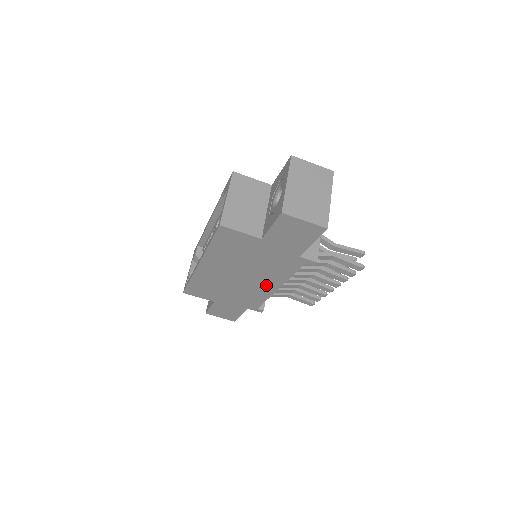
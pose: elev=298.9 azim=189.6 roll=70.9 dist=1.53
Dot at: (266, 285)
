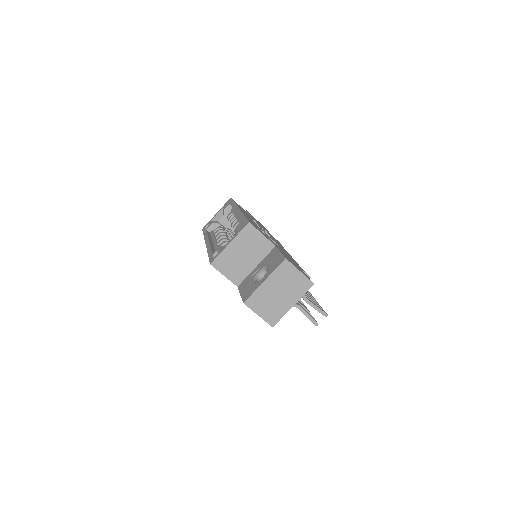
Dot at: occluded
